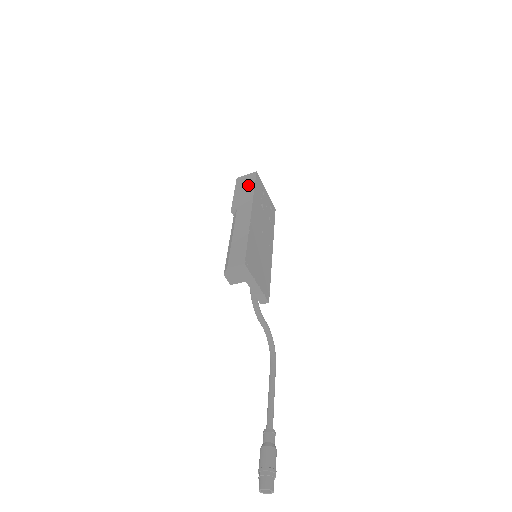
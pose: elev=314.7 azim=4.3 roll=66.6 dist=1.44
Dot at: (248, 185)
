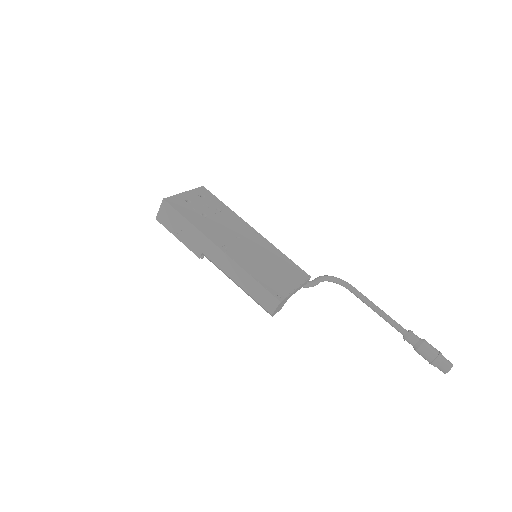
Dot at: (177, 221)
